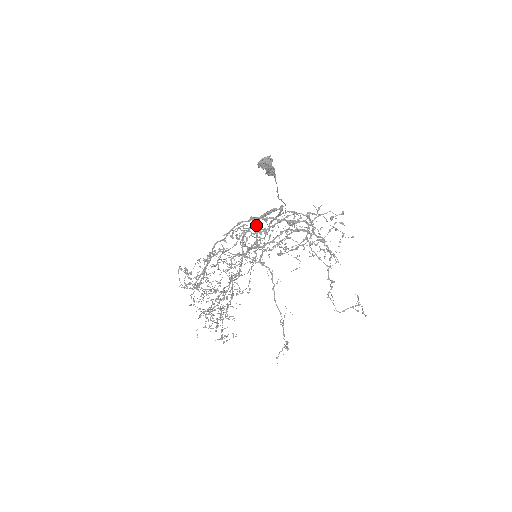
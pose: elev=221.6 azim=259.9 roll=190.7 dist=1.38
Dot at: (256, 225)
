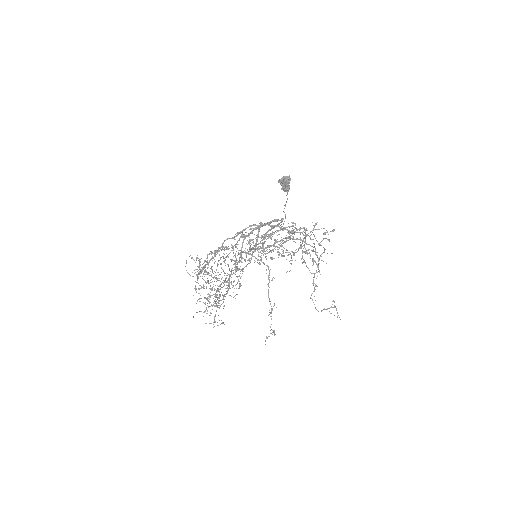
Dot at: occluded
